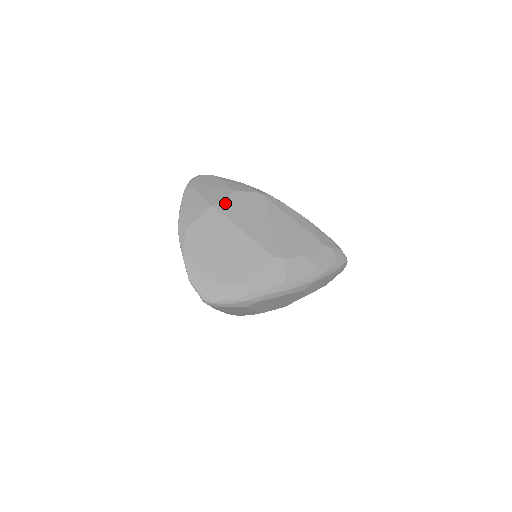
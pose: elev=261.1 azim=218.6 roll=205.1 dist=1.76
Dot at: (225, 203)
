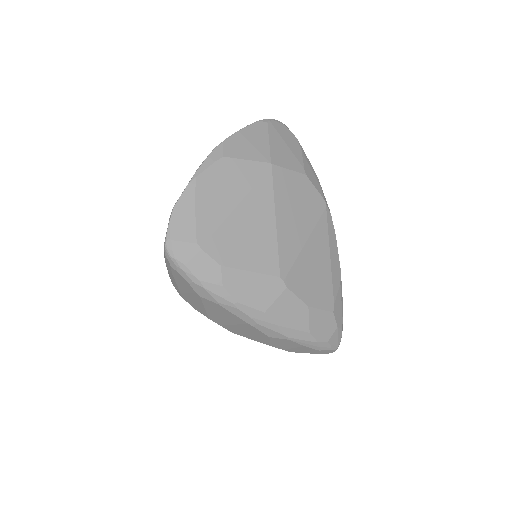
Dot at: (285, 174)
